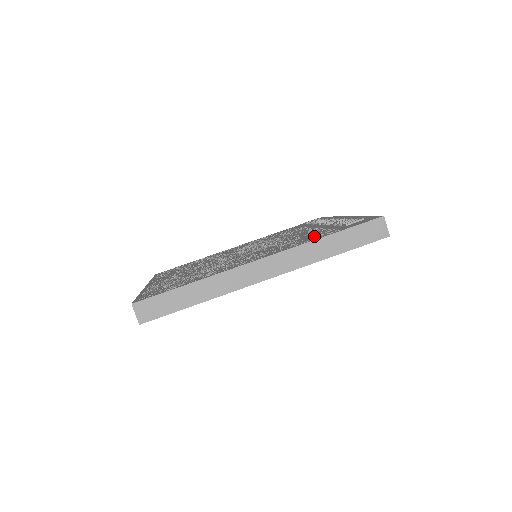
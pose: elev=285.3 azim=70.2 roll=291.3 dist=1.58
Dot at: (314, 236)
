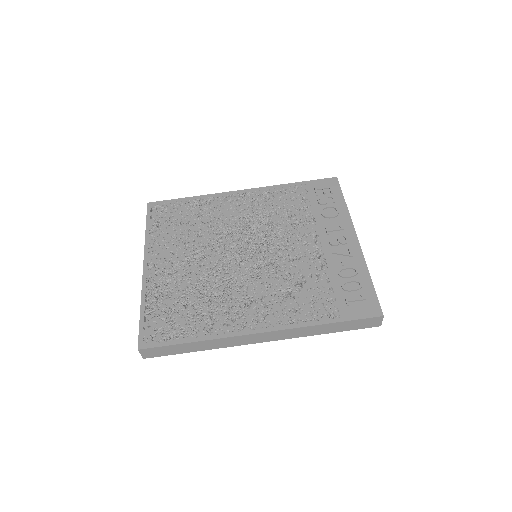
Dot at: (315, 303)
